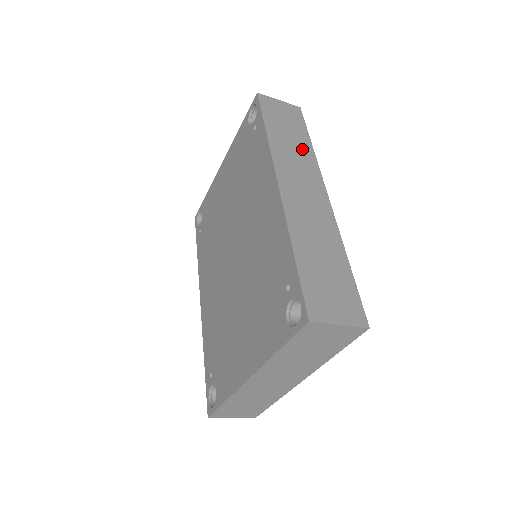
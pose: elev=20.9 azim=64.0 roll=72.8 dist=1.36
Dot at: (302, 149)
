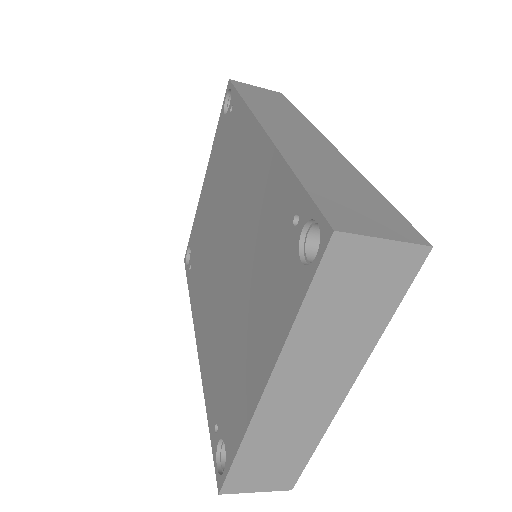
Dot at: (289, 113)
